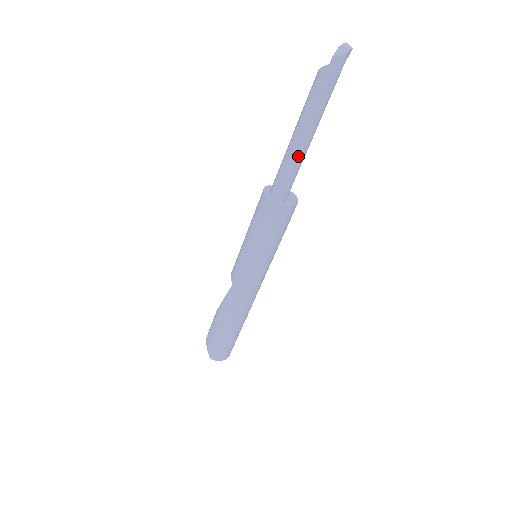
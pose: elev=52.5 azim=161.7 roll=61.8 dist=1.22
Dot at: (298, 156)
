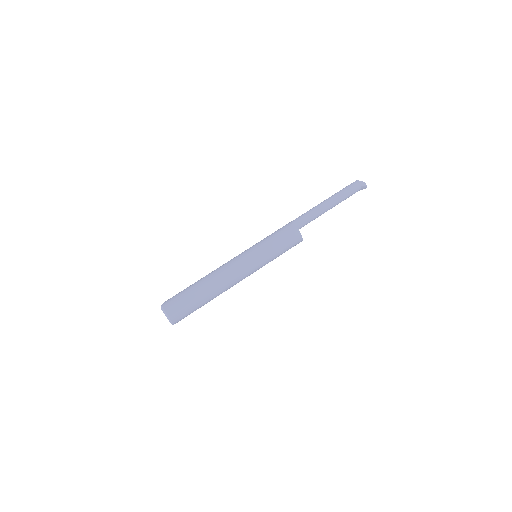
Dot at: (318, 207)
